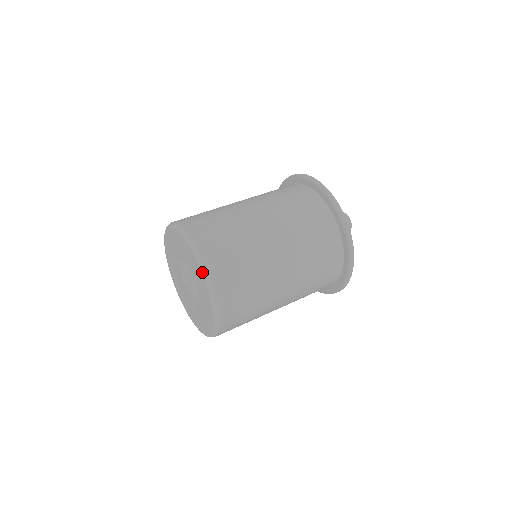
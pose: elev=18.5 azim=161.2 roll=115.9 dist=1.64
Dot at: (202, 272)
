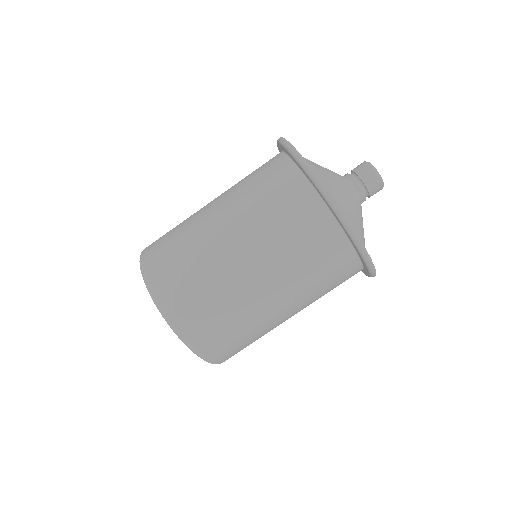
Dot at: occluded
